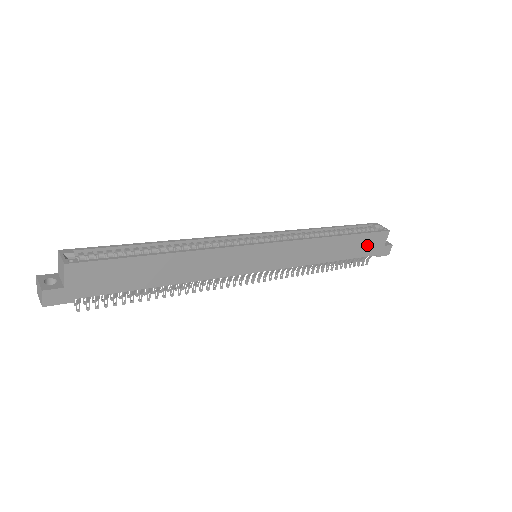
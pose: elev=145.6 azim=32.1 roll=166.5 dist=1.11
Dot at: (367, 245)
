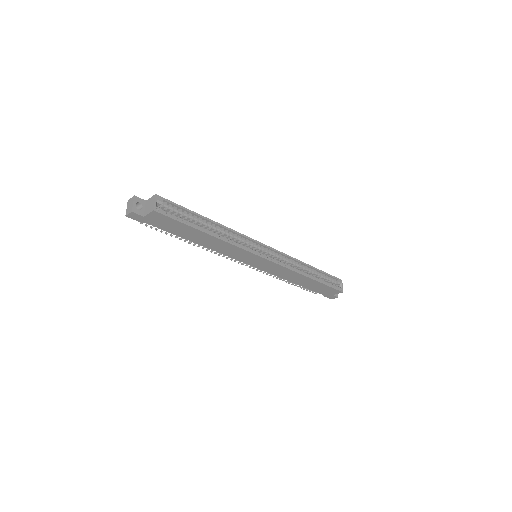
Dot at: (323, 289)
